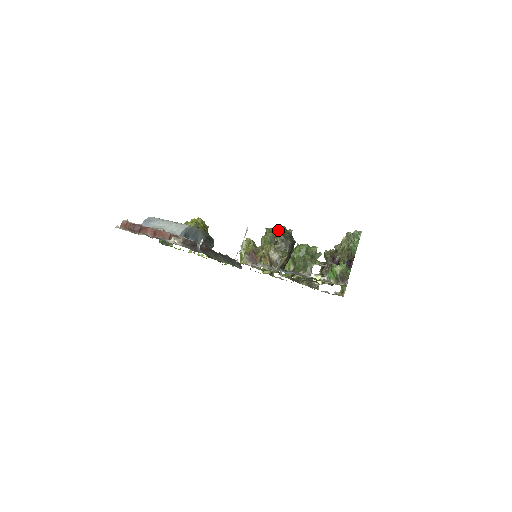
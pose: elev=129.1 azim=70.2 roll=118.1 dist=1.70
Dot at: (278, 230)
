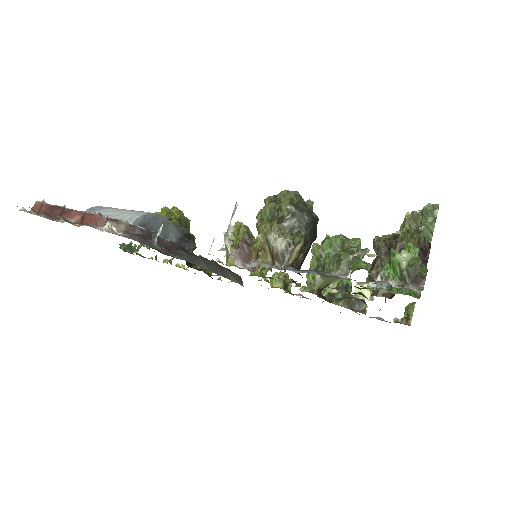
Dot at: (285, 197)
